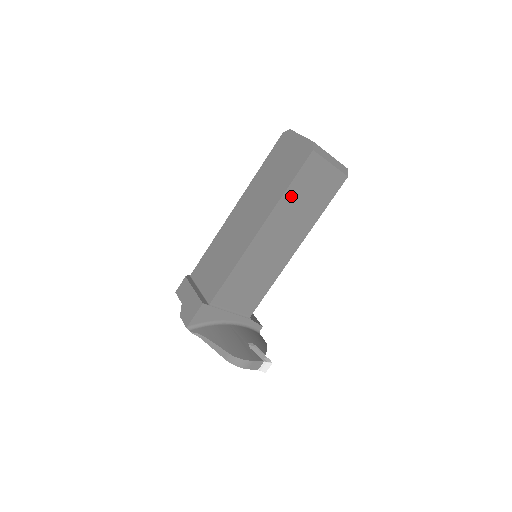
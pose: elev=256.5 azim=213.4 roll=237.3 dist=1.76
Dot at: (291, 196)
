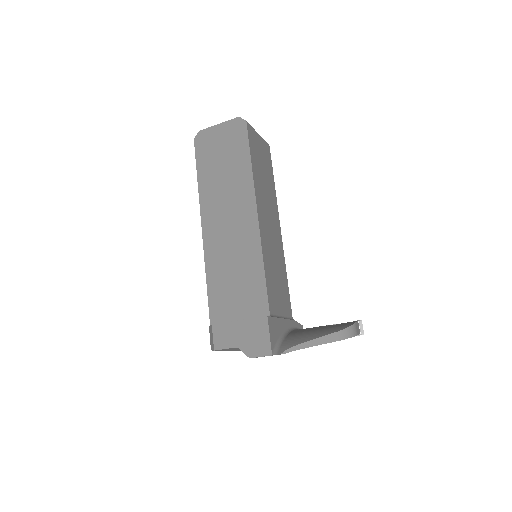
Dot at: (256, 171)
